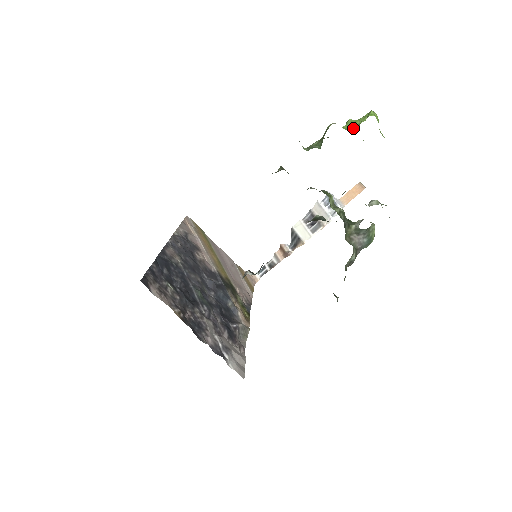
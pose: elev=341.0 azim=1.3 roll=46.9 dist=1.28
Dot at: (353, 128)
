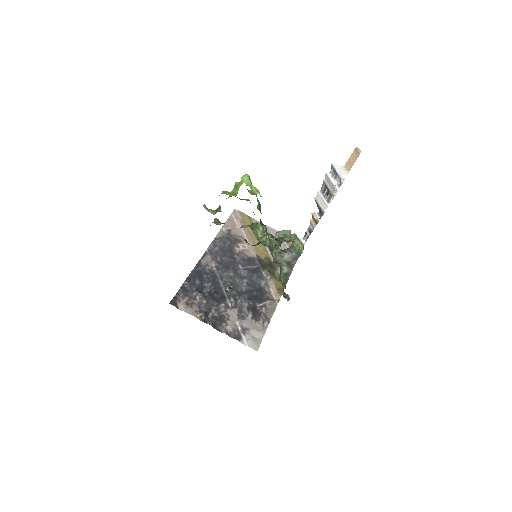
Dot at: (236, 191)
